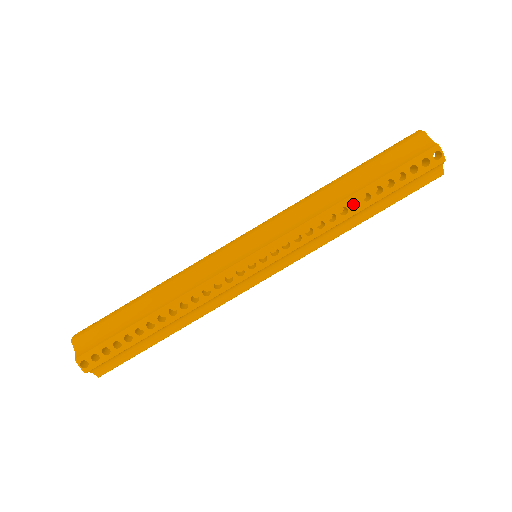
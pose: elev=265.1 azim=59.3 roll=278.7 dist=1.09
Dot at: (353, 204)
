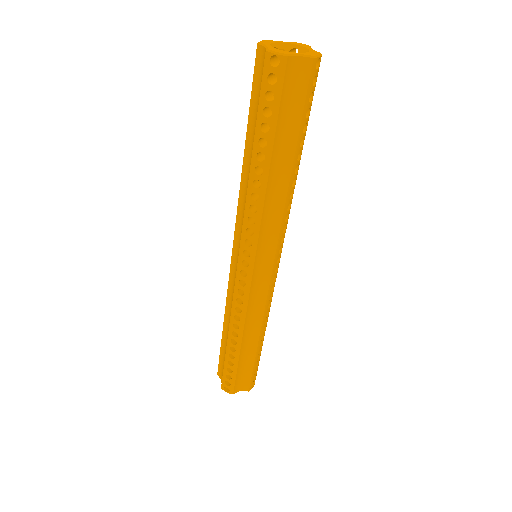
Dot at: occluded
